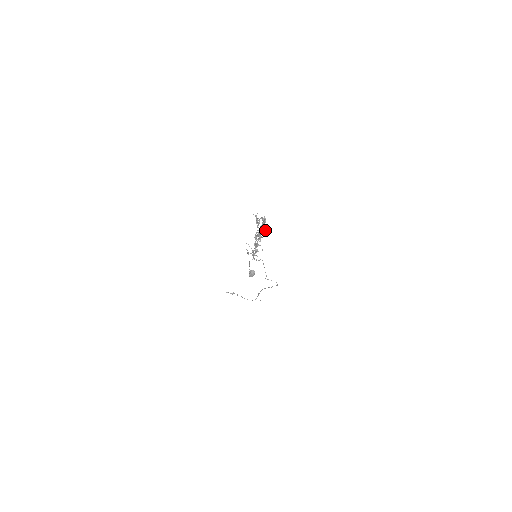
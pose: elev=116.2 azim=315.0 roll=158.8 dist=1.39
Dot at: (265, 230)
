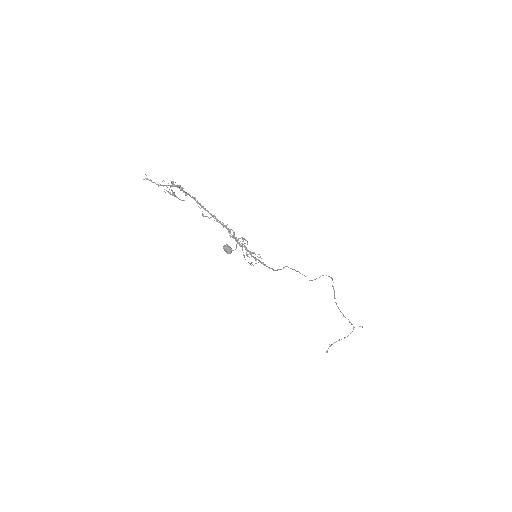
Dot at: occluded
